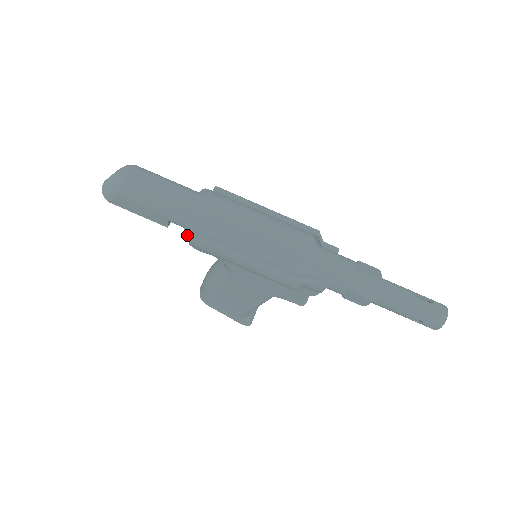
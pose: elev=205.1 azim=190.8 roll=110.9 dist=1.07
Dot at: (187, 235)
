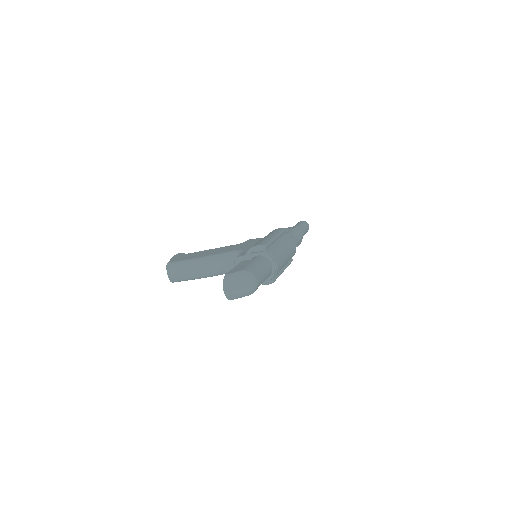
Dot at: occluded
